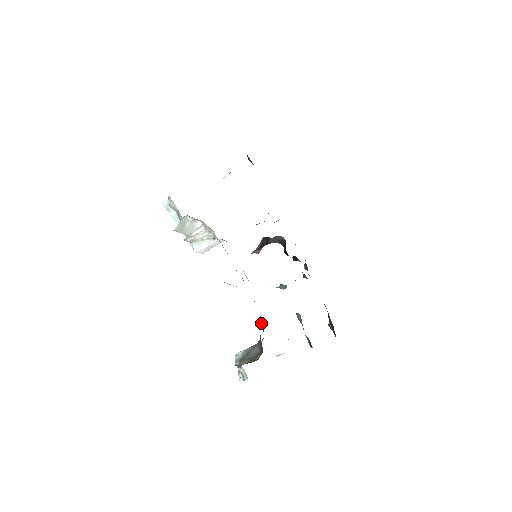
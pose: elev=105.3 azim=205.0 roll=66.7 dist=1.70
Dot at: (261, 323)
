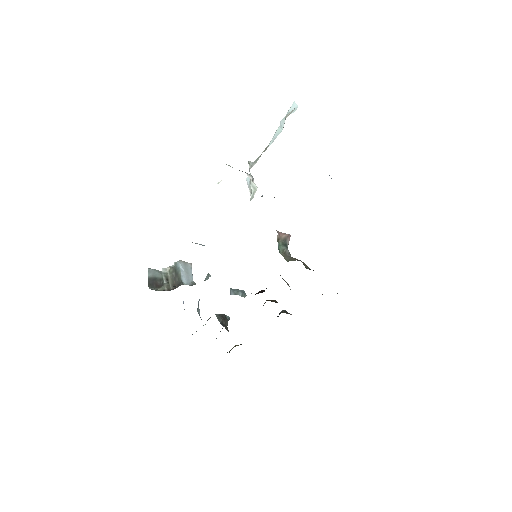
Dot at: (207, 278)
